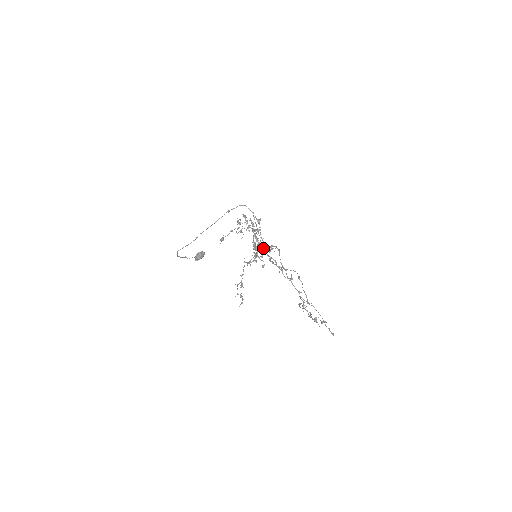
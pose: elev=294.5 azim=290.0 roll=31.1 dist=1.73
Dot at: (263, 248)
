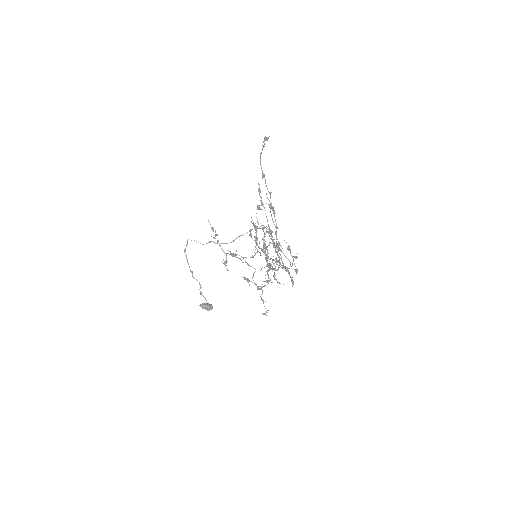
Dot at: (264, 233)
